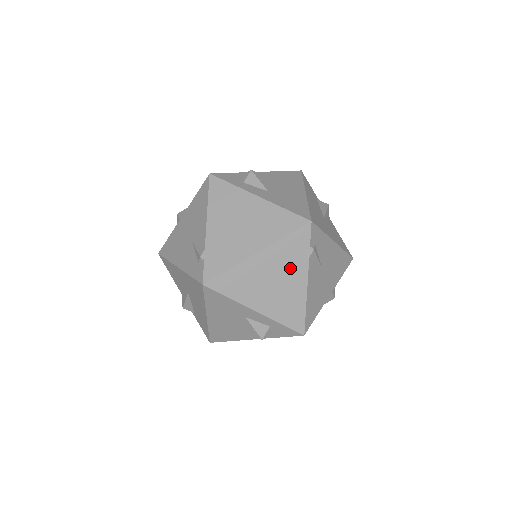
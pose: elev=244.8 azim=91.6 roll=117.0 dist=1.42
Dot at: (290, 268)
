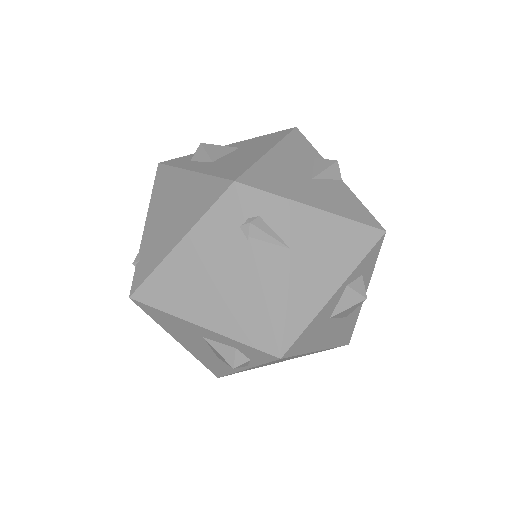
Dot at: (227, 257)
